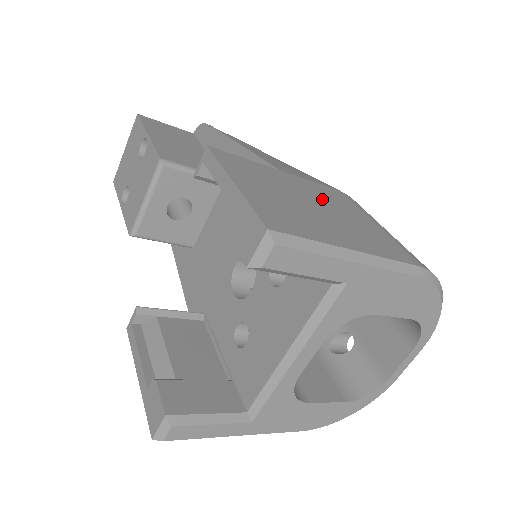
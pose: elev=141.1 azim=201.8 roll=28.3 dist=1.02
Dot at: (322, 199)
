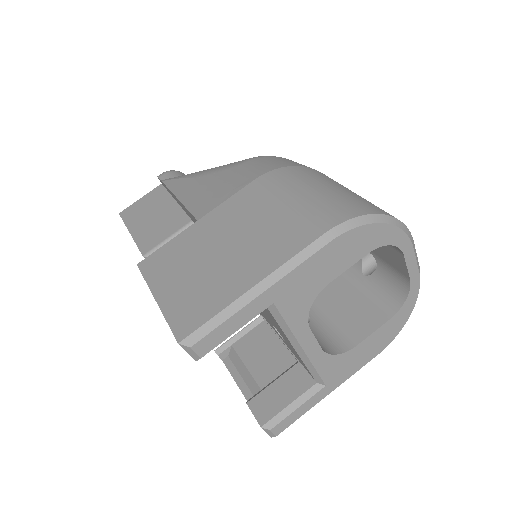
Dot at: (233, 225)
